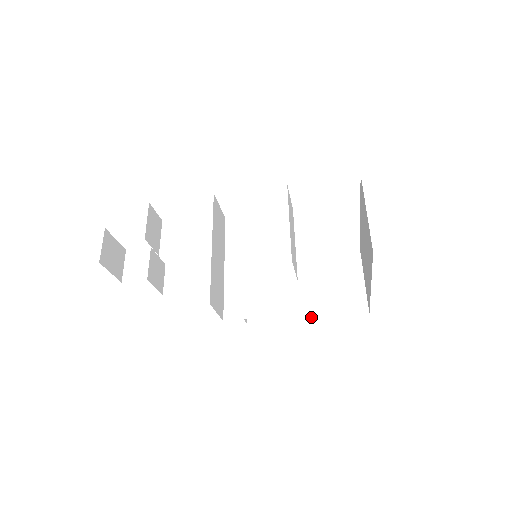
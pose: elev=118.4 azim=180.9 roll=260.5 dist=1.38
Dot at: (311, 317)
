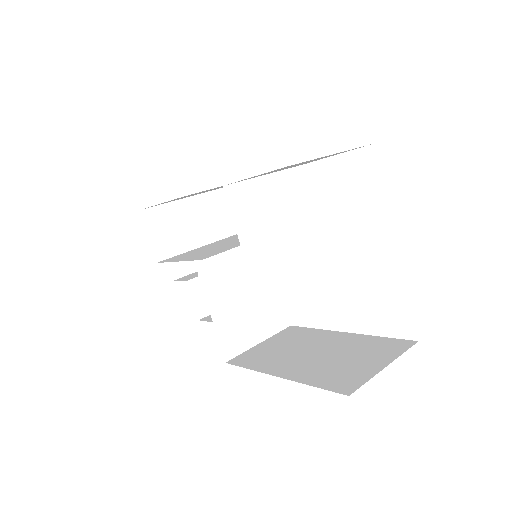
Dot at: (283, 376)
